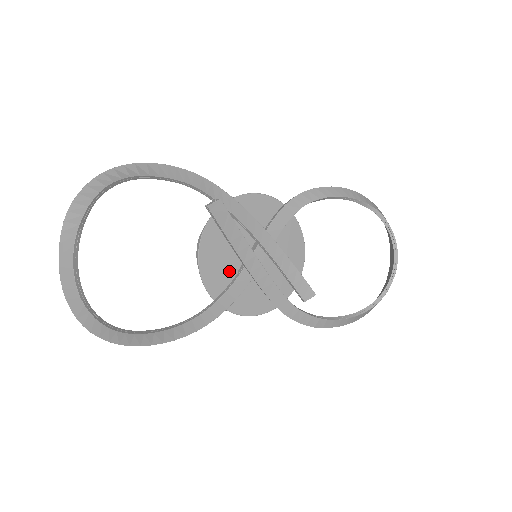
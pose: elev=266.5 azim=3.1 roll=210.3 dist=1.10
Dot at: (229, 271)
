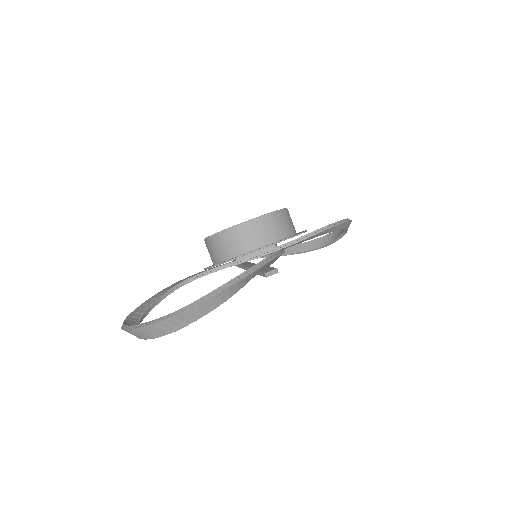
Dot at: occluded
